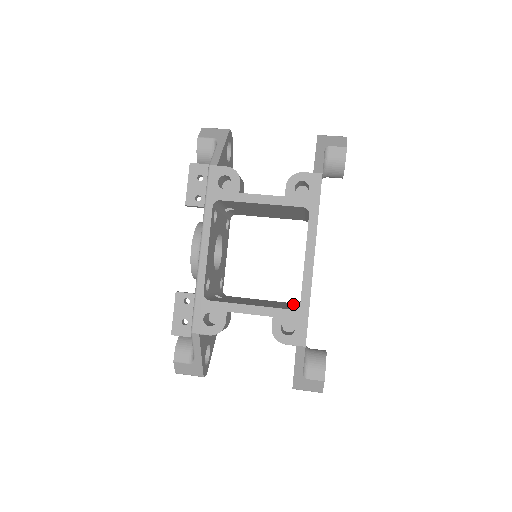
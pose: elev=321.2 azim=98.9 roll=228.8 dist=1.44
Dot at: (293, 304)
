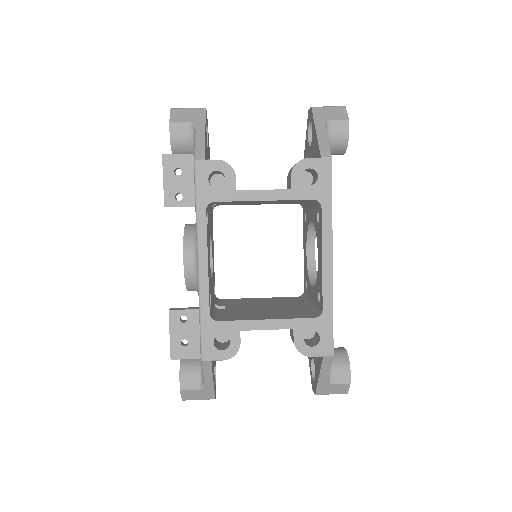
Dot at: (299, 300)
